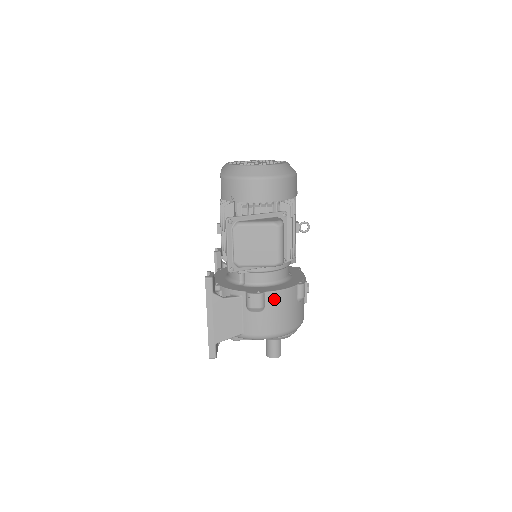
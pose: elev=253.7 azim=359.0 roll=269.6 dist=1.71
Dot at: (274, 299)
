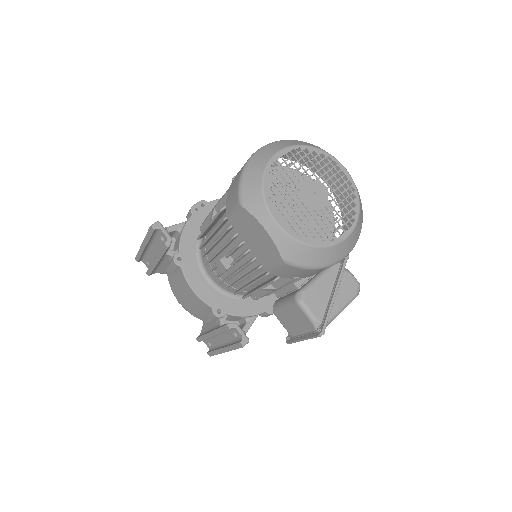
Dot at: occluded
